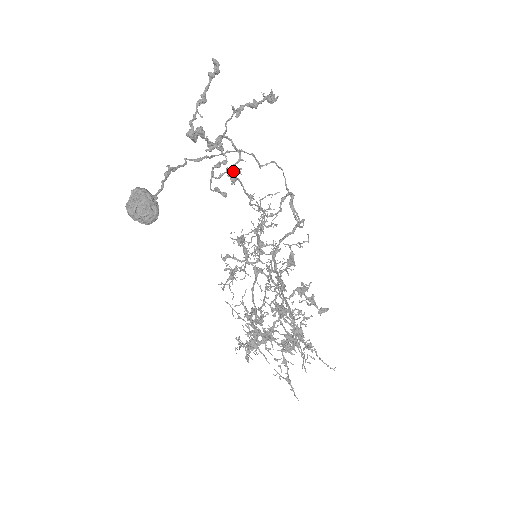
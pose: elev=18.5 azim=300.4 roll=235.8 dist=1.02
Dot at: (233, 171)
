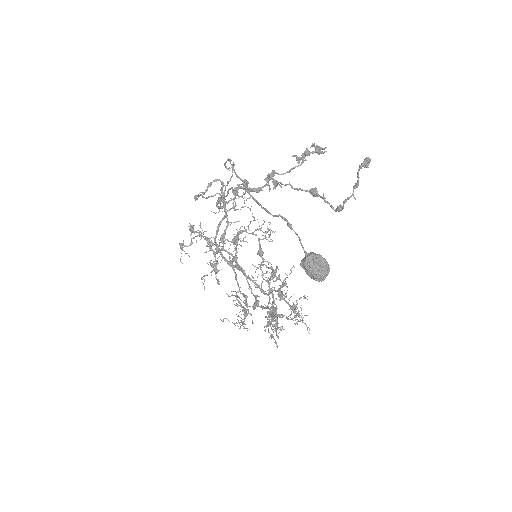
Dot at: (257, 192)
